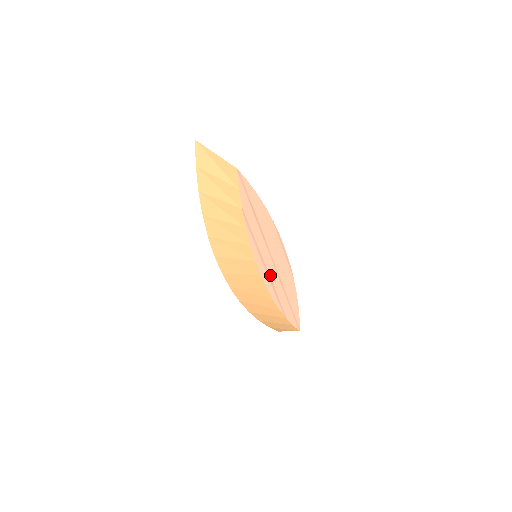
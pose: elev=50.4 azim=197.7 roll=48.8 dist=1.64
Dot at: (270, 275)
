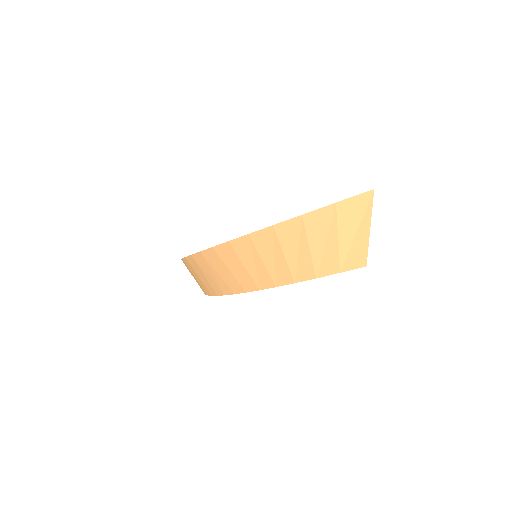
Dot at: occluded
